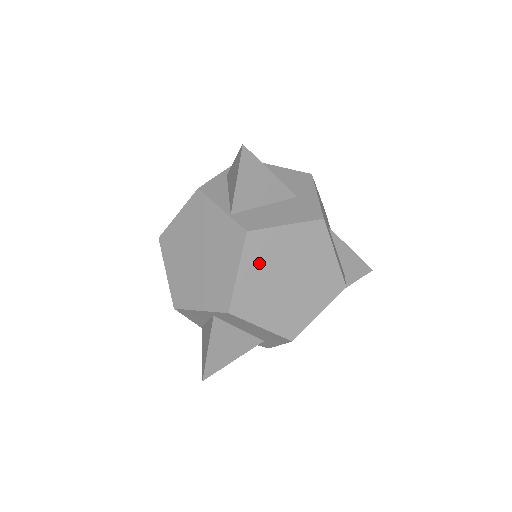
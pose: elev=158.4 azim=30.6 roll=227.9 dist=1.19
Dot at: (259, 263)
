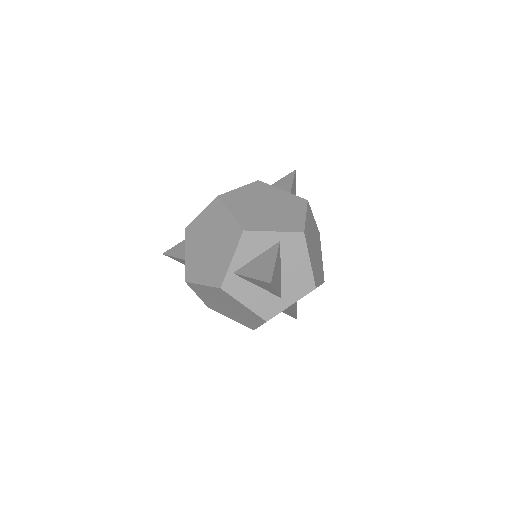
Dot at: (310, 222)
